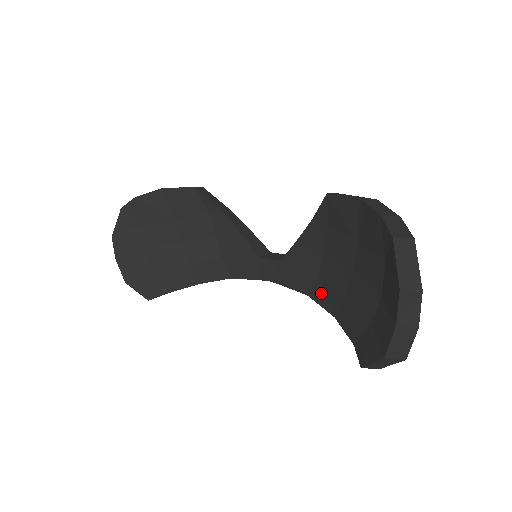
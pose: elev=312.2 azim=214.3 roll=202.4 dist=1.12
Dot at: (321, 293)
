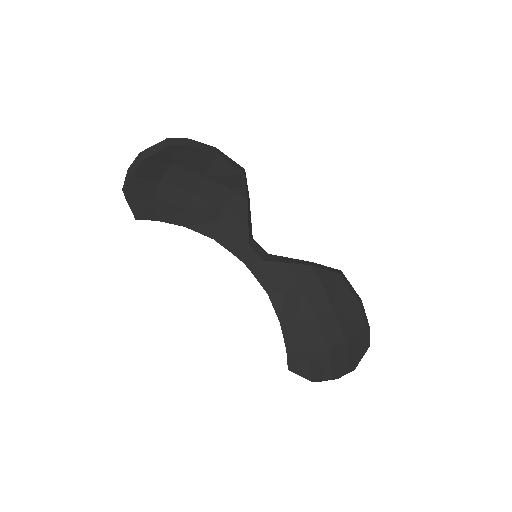
Dot at: (280, 302)
